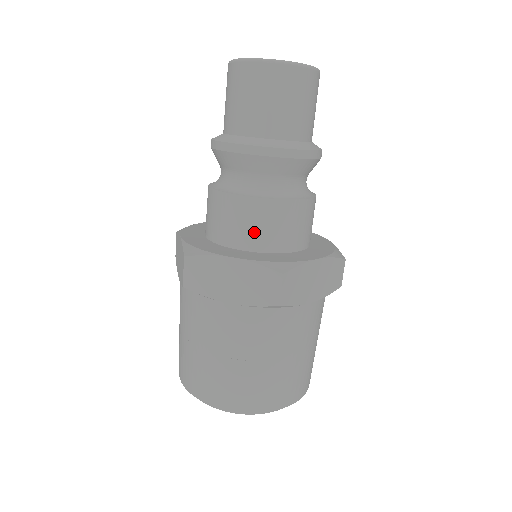
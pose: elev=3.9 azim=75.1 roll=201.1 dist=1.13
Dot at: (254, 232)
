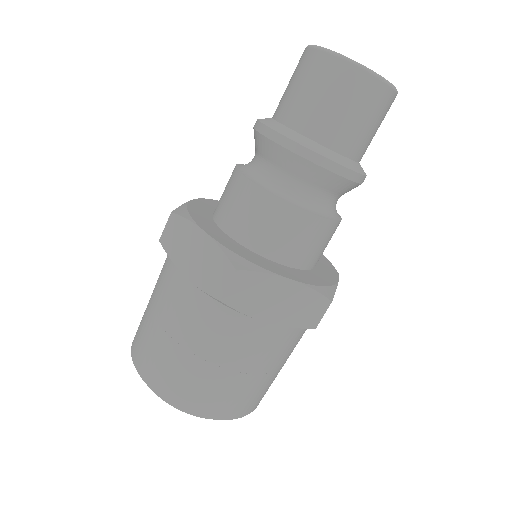
Dot at: (301, 249)
